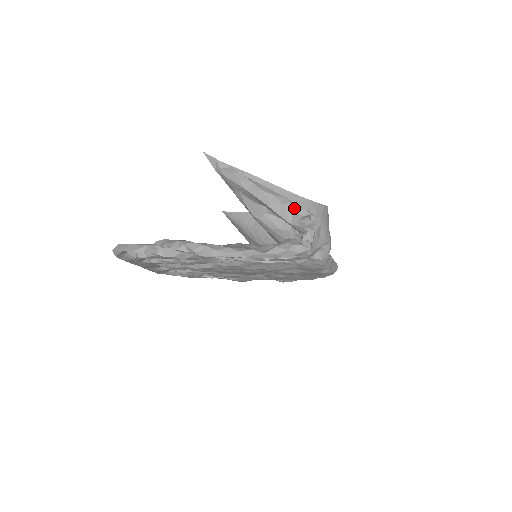
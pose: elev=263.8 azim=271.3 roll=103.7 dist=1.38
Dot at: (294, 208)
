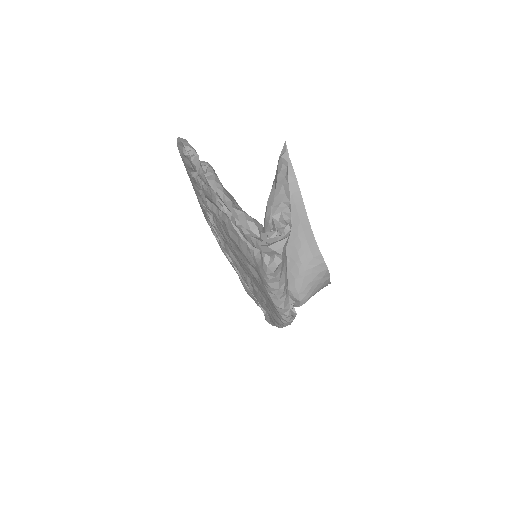
Dot at: (285, 211)
